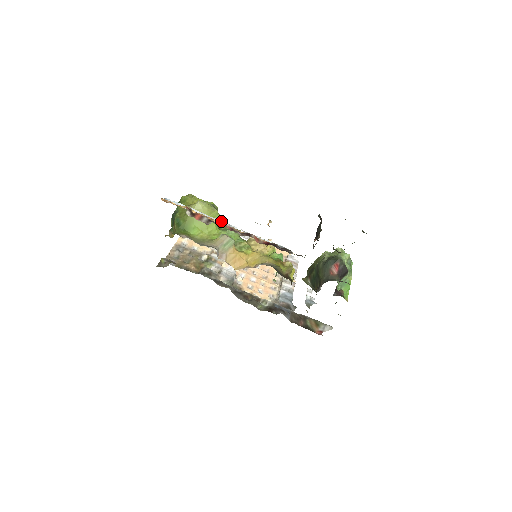
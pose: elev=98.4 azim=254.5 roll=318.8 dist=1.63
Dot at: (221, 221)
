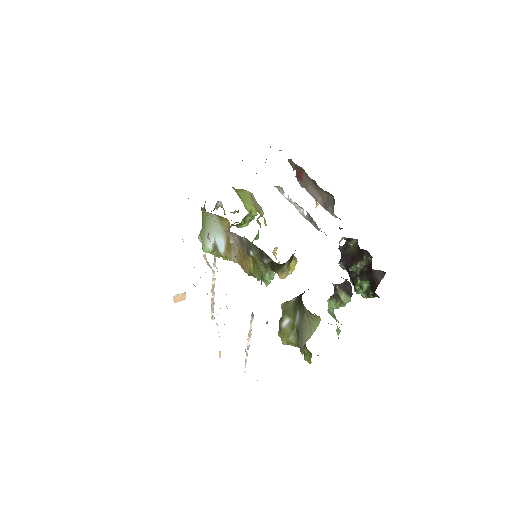
Dot at: (275, 186)
